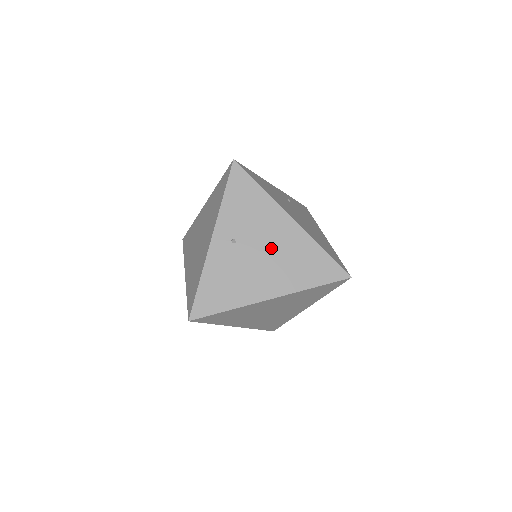
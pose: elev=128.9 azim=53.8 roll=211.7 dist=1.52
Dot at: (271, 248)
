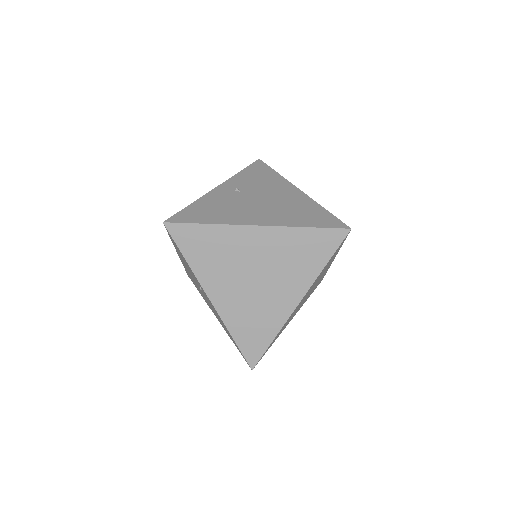
Dot at: (272, 199)
